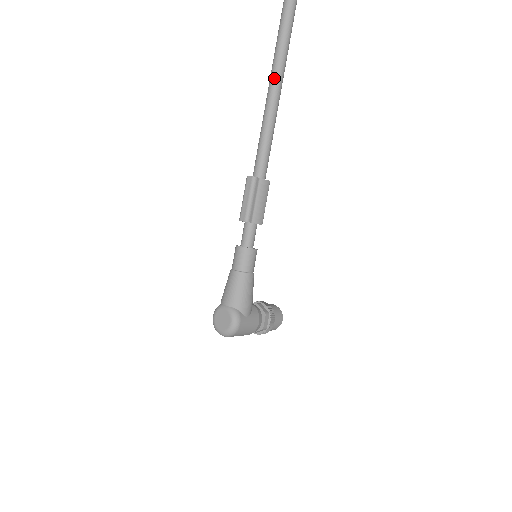
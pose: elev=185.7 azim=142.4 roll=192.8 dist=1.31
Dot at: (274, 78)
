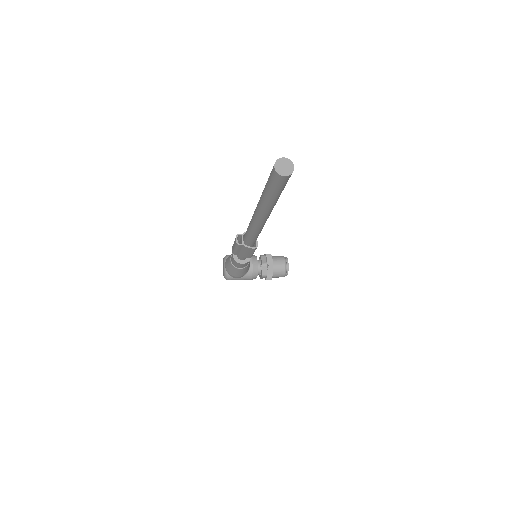
Dot at: (257, 210)
